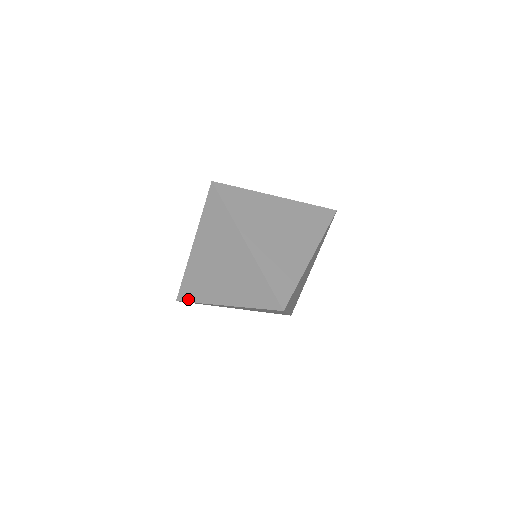
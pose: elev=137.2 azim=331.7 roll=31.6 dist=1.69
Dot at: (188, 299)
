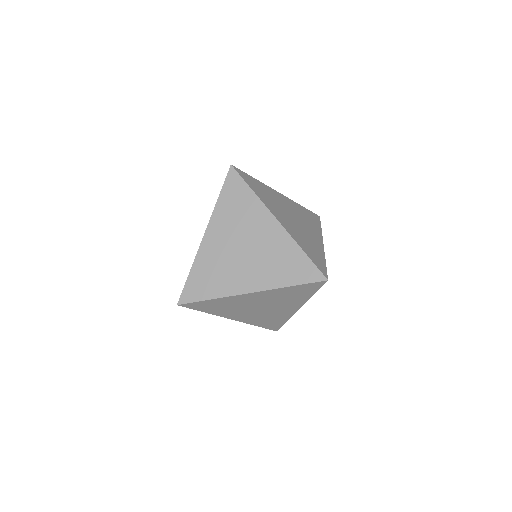
Dot at: (196, 298)
